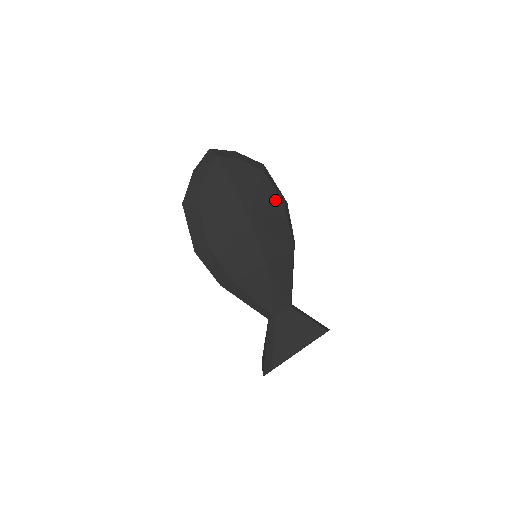
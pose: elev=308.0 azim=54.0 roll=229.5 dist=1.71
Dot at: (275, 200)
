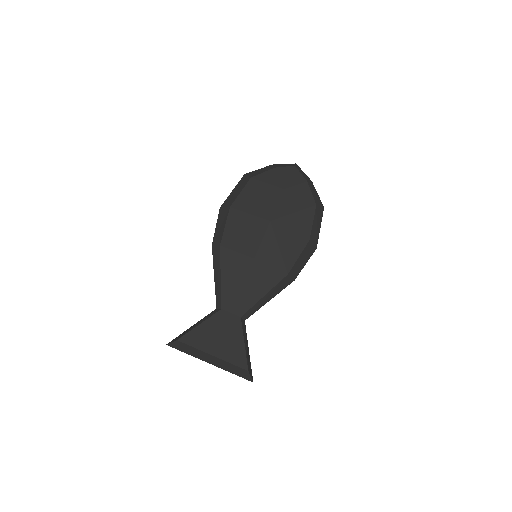
Dot at: (306, 228)
